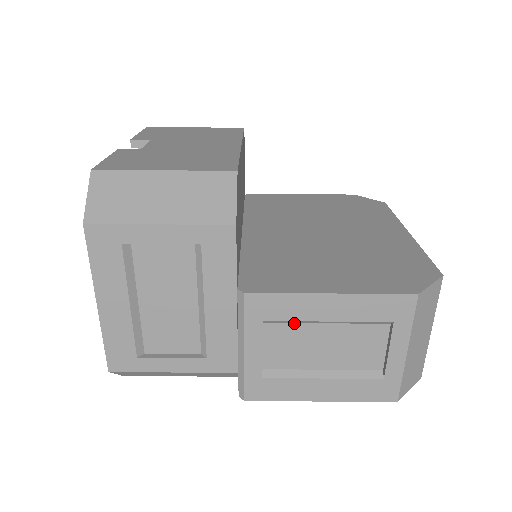
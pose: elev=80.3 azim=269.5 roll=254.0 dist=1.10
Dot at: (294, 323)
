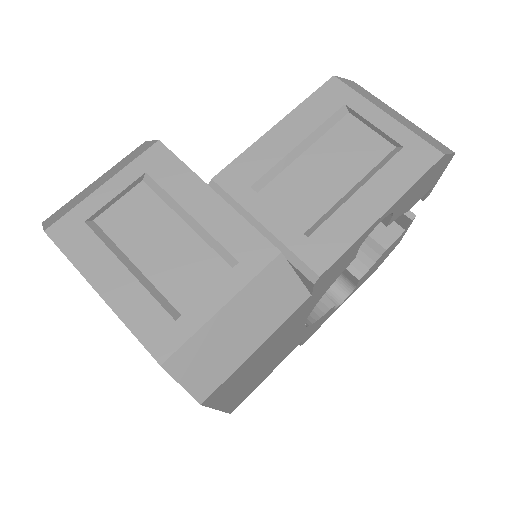
Dot at: (279, 174)
